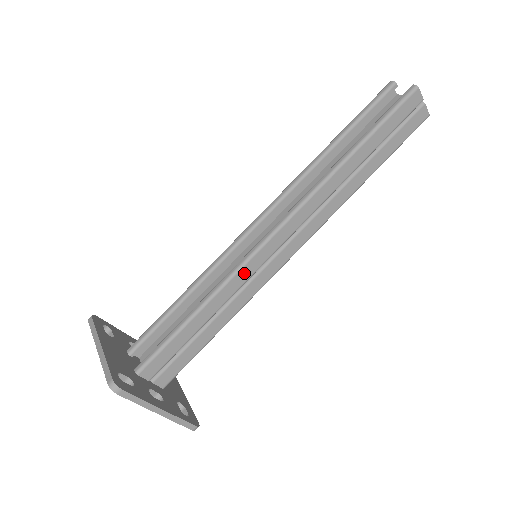
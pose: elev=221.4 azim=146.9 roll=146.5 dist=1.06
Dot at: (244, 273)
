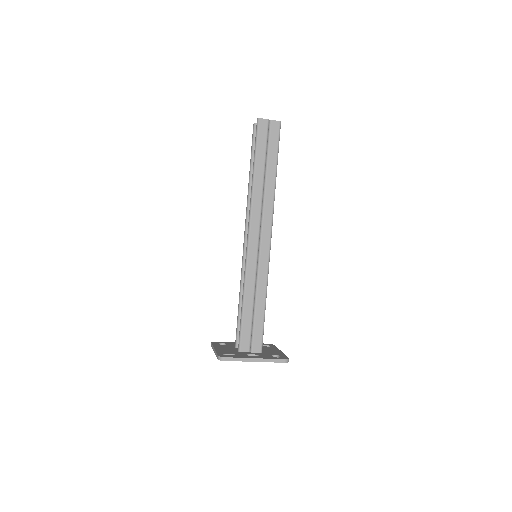
Dot at: (251, 268)
